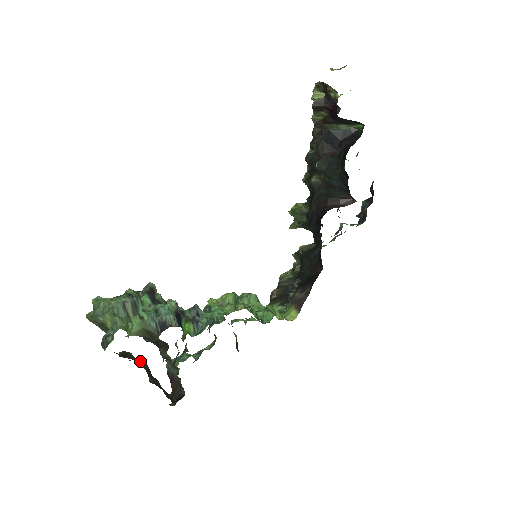
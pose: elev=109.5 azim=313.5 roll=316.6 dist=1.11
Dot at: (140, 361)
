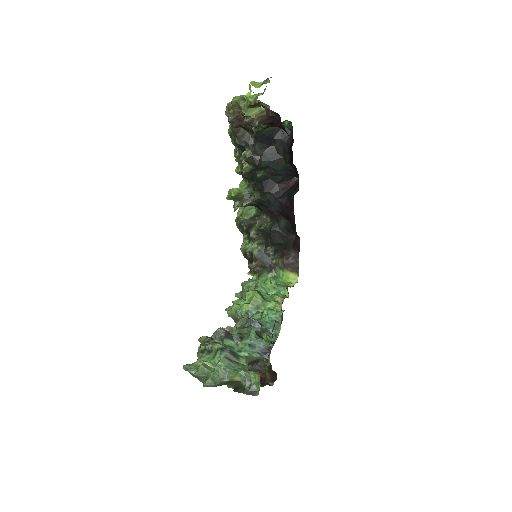
Dot at: occluded
